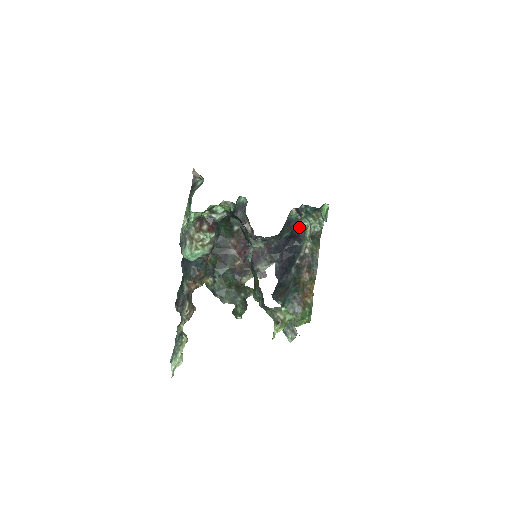
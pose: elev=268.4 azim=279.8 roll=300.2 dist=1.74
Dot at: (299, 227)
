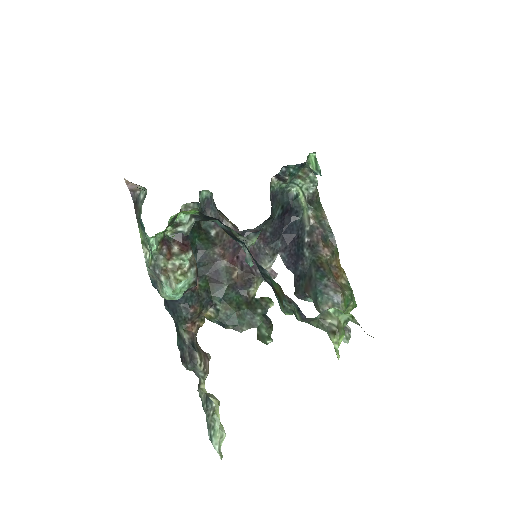
Dot at: (288, 197)
